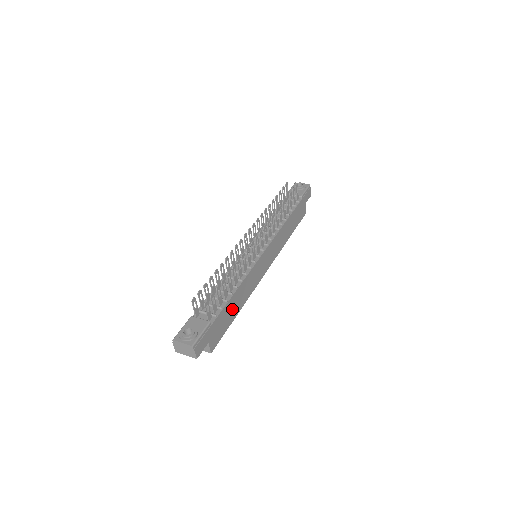
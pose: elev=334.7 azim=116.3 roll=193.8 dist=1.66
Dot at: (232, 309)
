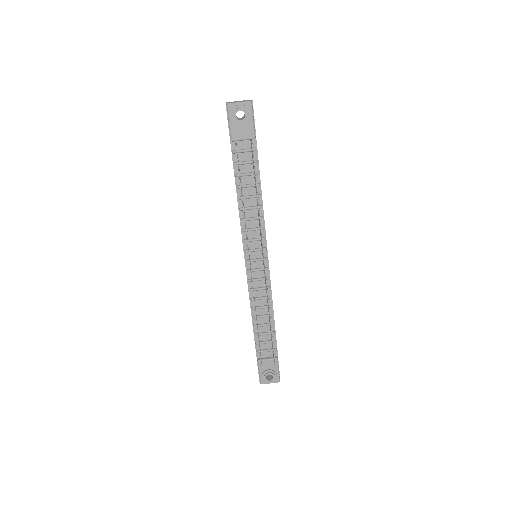
Dot at: occluded
